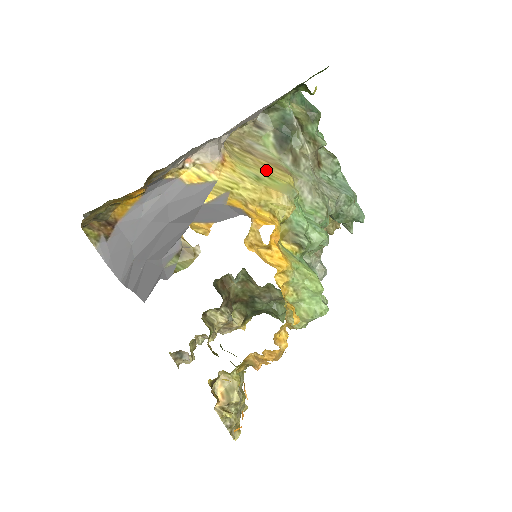
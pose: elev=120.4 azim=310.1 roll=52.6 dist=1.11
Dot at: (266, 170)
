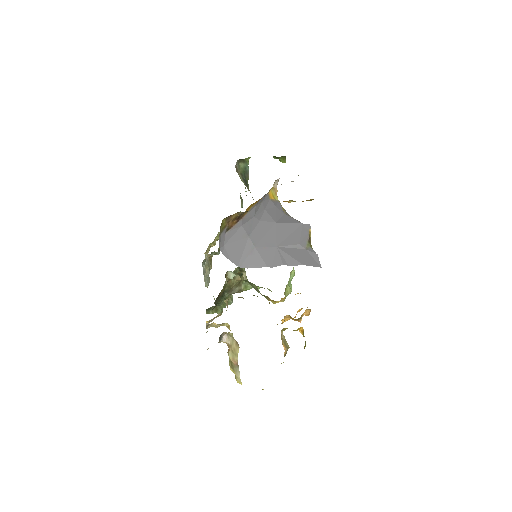
Dot at: occluded
